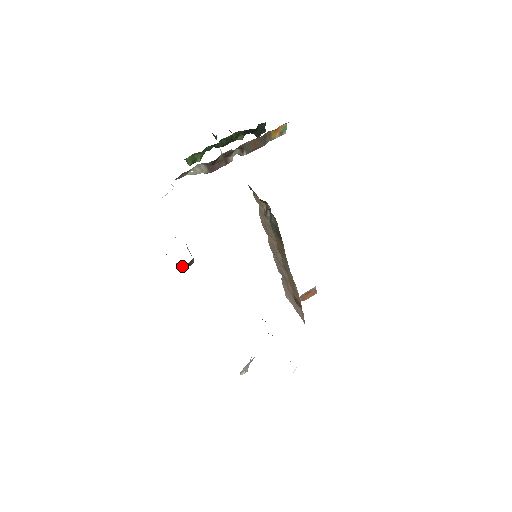
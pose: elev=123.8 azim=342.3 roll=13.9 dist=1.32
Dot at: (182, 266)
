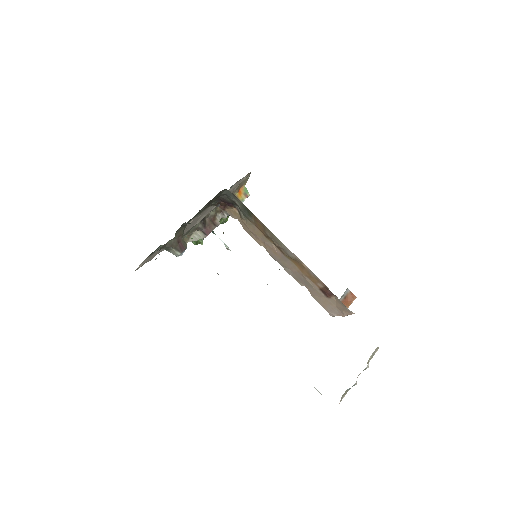
Dot at: (174, 243)
